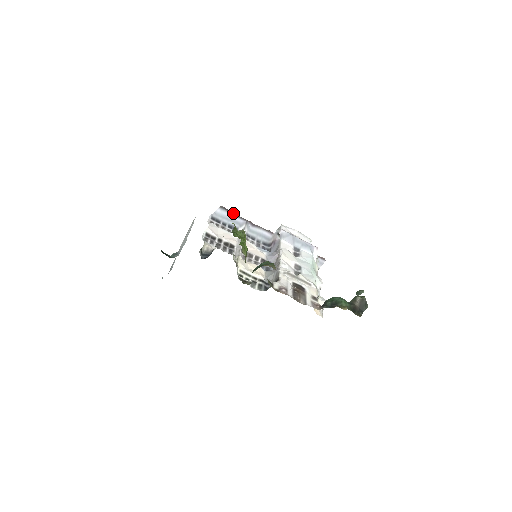
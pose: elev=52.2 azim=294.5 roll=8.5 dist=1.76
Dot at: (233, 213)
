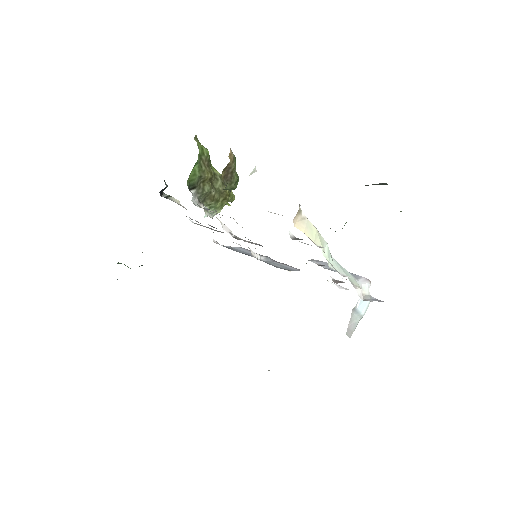
Dot at: (256, 253)
